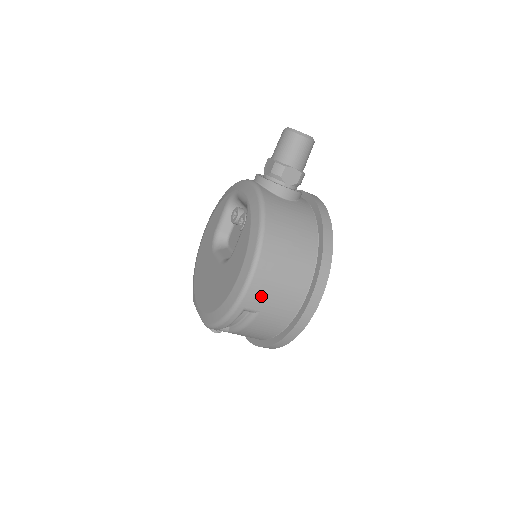
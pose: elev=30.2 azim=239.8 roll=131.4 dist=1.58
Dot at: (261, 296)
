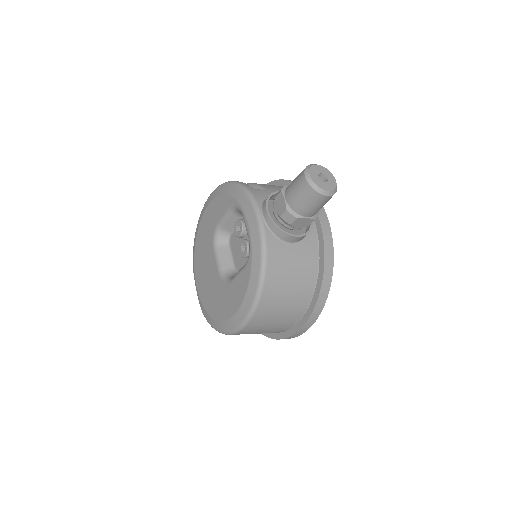
Dot at: (251, 331)
